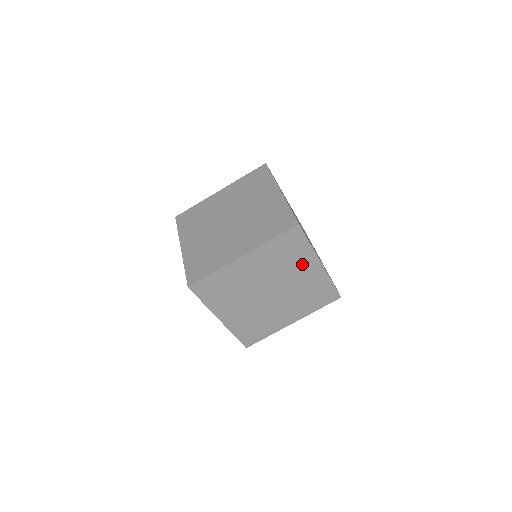
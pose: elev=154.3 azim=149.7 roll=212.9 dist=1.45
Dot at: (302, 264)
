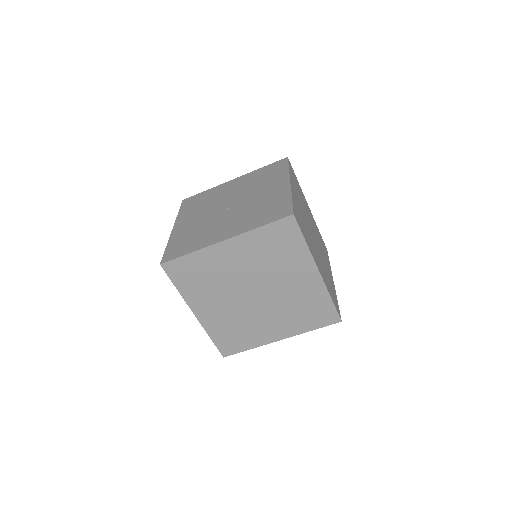
Dot at: (295, 267)
